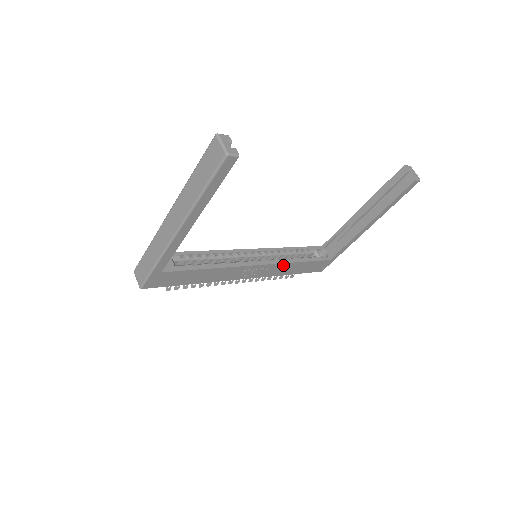
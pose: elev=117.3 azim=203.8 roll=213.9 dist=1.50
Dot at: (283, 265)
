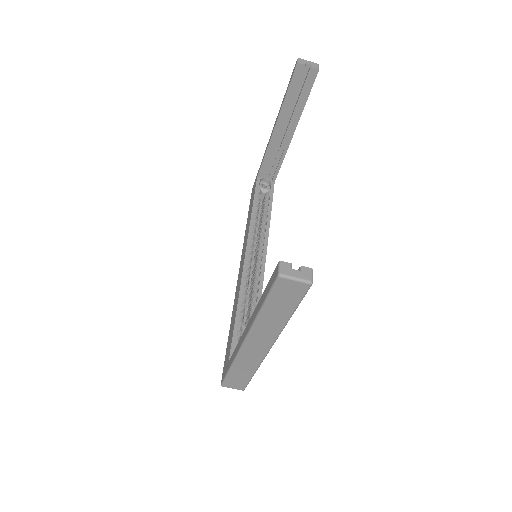
Dot at: occluded
